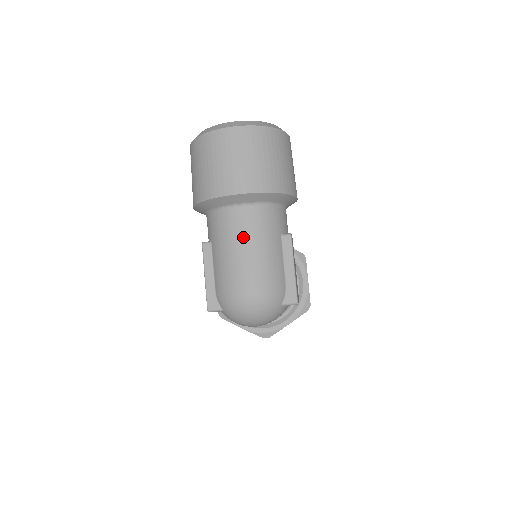
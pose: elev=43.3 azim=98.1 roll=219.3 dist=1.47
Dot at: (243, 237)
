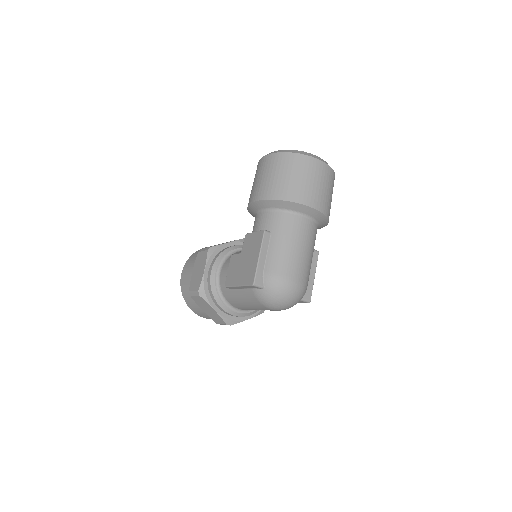
Dot at: (302, 240)
